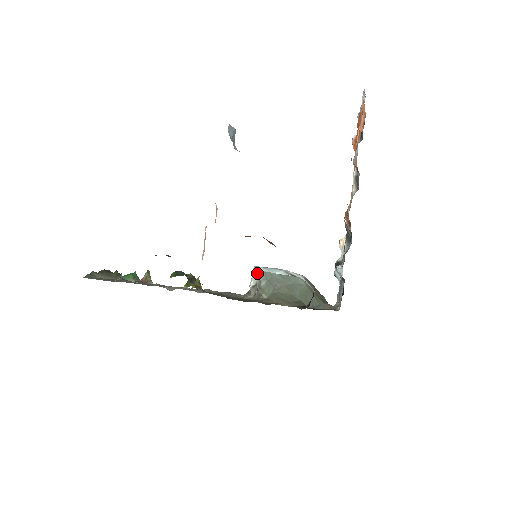
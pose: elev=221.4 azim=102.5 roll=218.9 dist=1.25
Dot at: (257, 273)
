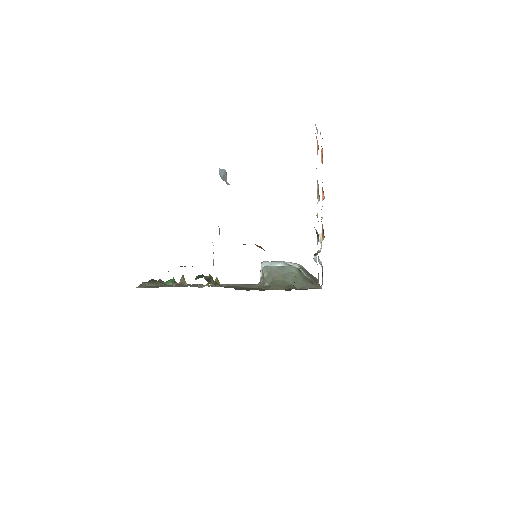
Dot at: occluded
